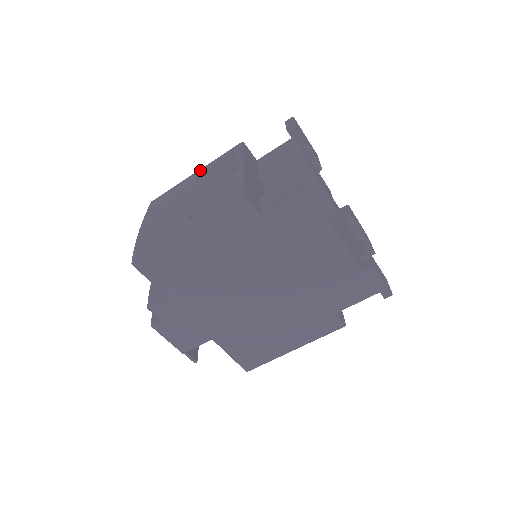
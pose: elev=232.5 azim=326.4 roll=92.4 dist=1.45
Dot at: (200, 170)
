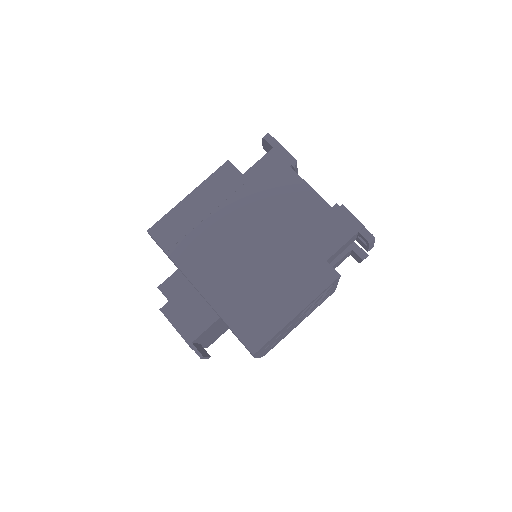
Dot at: occluded
